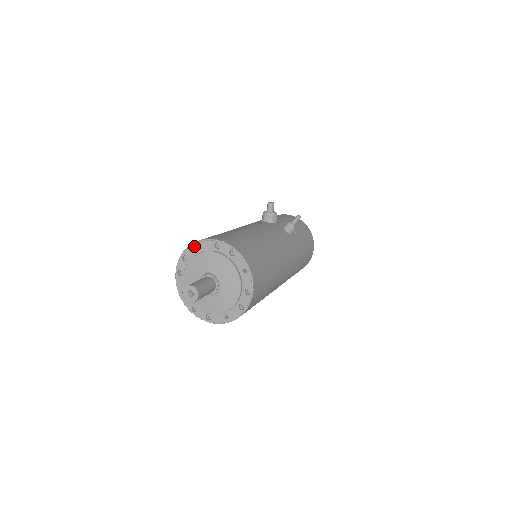
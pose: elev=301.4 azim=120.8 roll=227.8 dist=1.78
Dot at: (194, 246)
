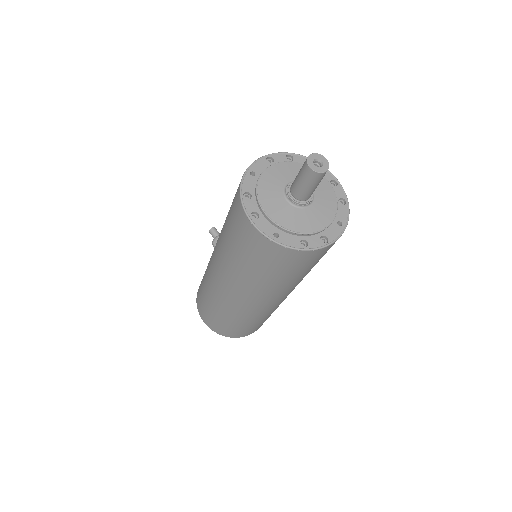
Dot at: (247, 176)
